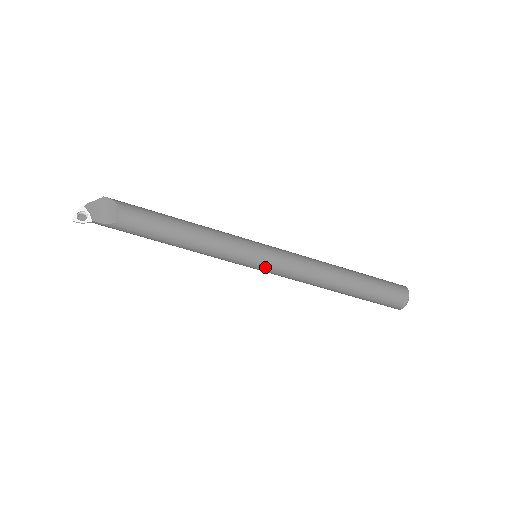
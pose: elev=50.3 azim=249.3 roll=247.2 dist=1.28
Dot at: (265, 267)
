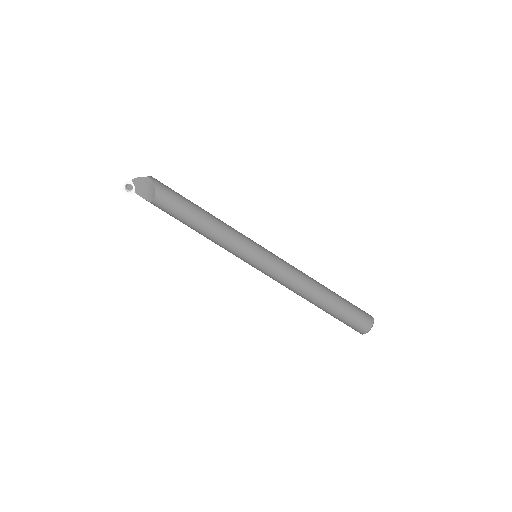
Dot at: (258, 269)
